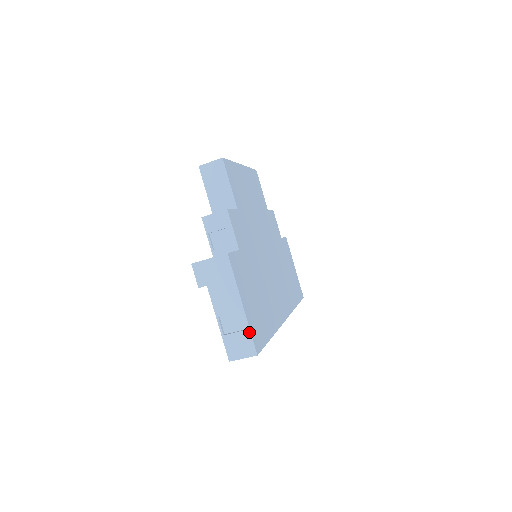
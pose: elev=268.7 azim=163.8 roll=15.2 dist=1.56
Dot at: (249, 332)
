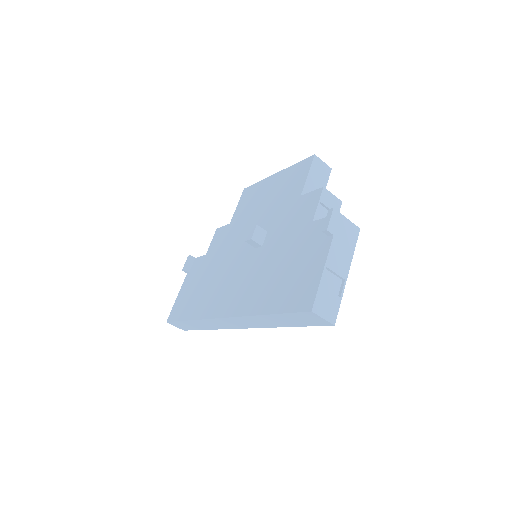
Dot at: (340, 300)
